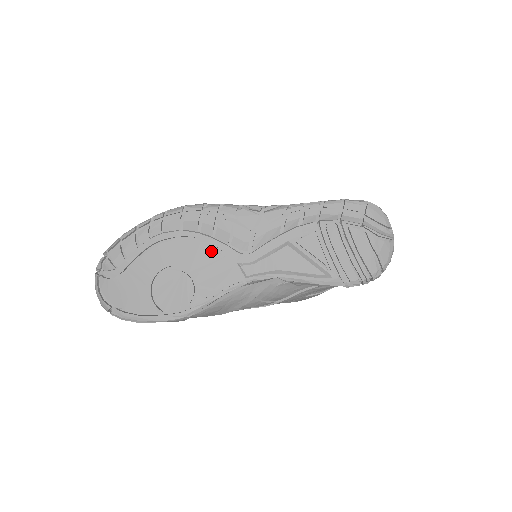
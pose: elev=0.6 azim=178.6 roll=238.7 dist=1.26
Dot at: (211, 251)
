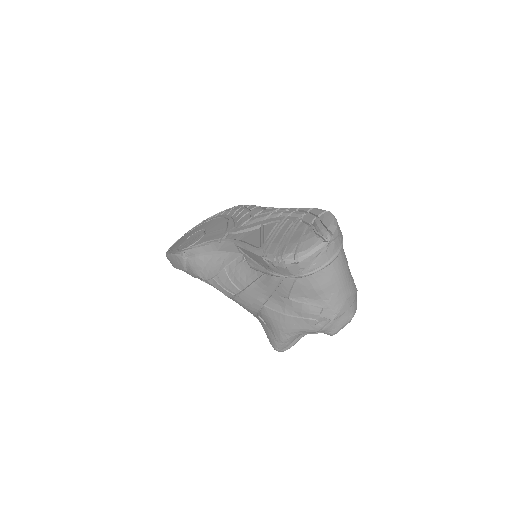
Dot at: (225, 224)
